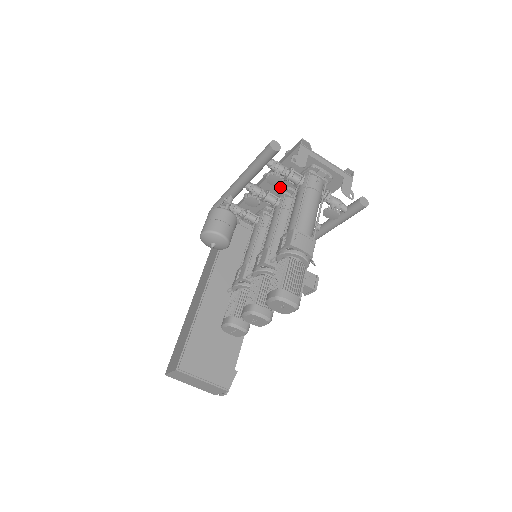
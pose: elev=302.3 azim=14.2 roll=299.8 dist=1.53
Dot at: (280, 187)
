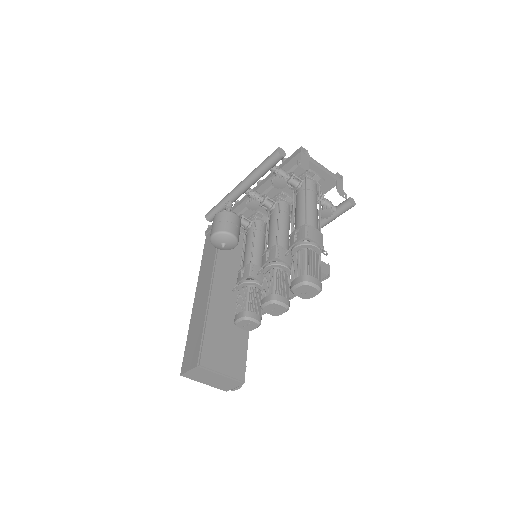
Dot at: (275, 192)
